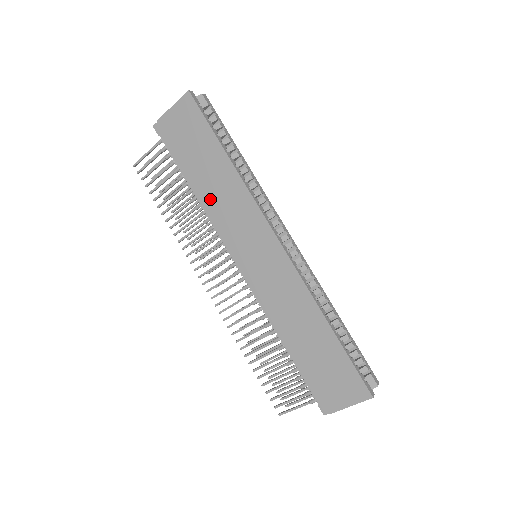
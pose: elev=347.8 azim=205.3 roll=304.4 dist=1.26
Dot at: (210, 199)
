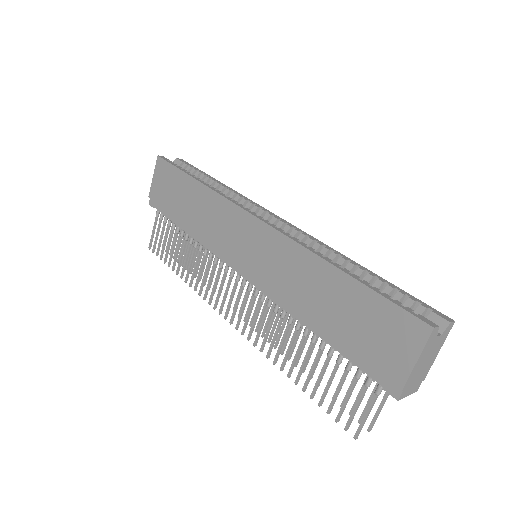
Dot at: (197, 227)
